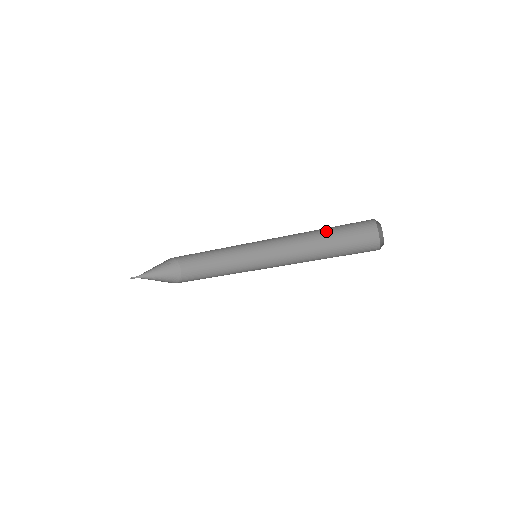
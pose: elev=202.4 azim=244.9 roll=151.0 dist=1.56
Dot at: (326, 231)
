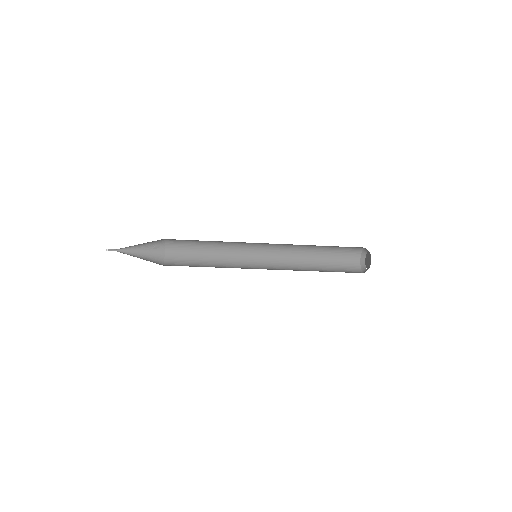
Dot at: (320, 252)
